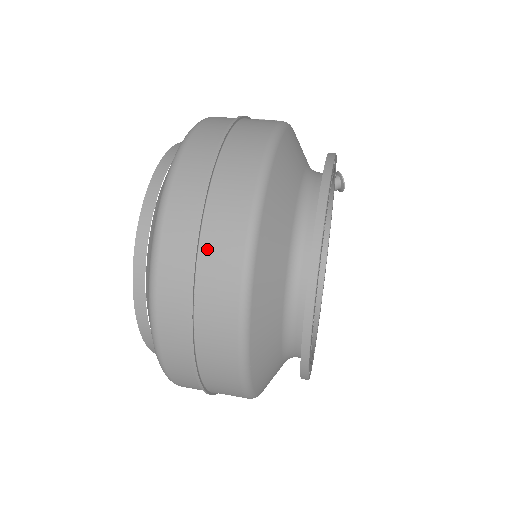
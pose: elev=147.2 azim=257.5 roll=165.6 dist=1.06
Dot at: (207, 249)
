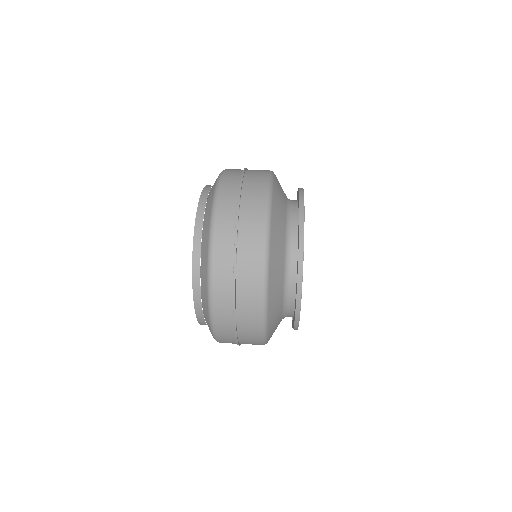
Dot at: (243, 233)
